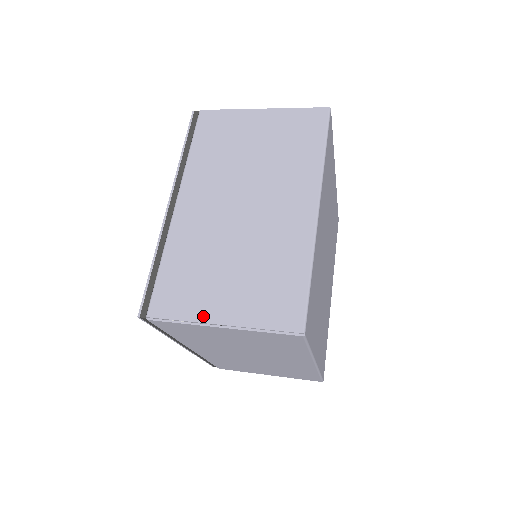
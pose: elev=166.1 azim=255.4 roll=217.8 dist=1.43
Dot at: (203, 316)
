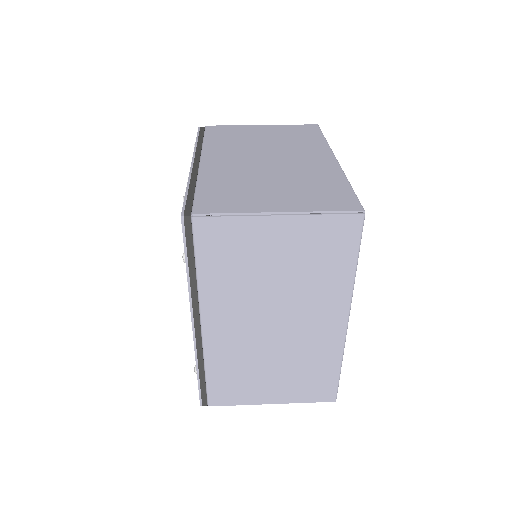
Dot at: (257, 209)
